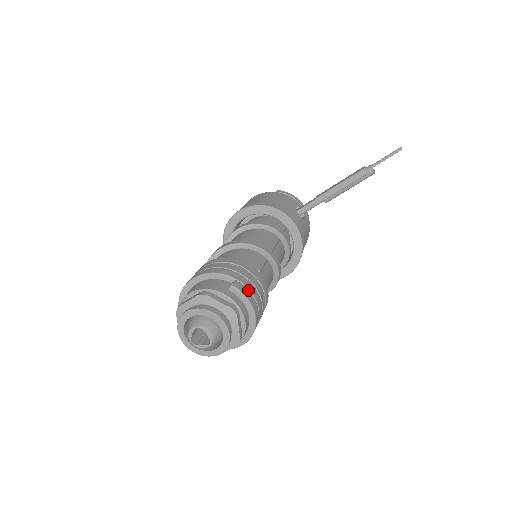
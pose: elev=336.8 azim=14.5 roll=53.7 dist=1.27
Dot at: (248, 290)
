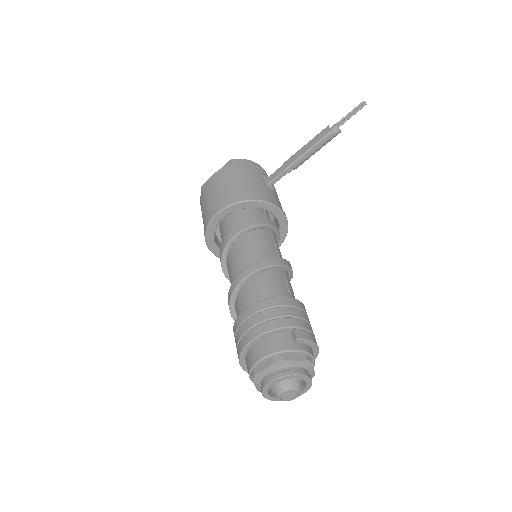
Dot at: (307, 331)
